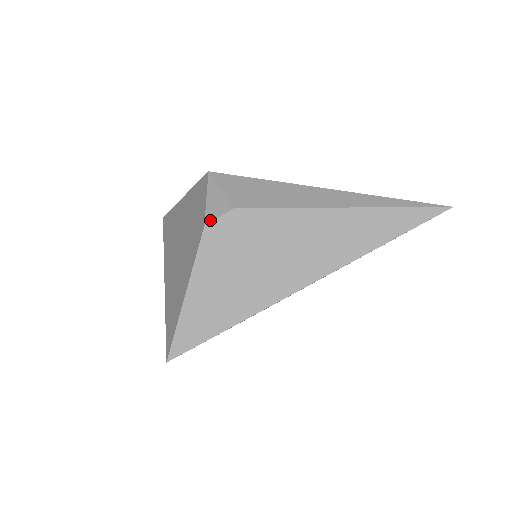
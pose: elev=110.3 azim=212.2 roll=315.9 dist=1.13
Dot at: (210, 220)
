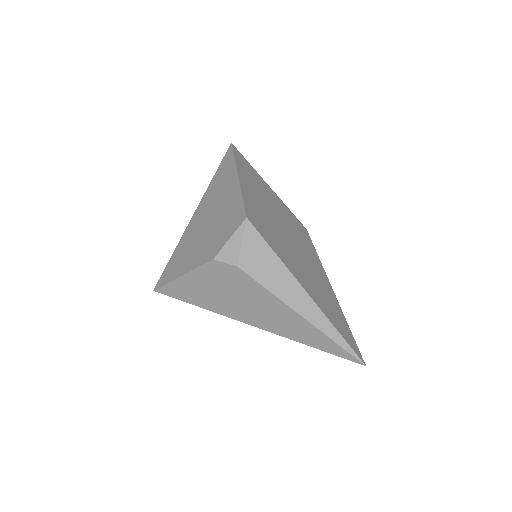
Dot at: (219, 259)
